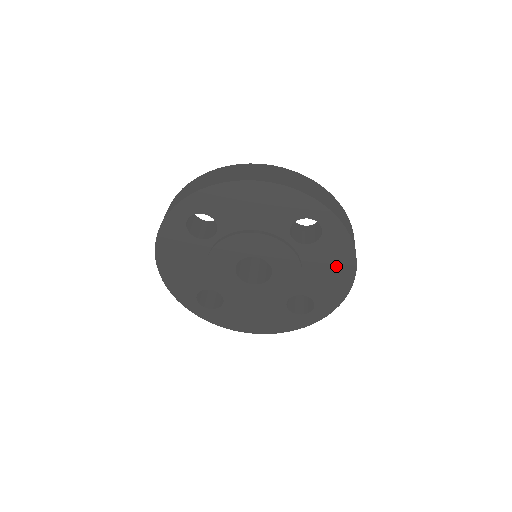
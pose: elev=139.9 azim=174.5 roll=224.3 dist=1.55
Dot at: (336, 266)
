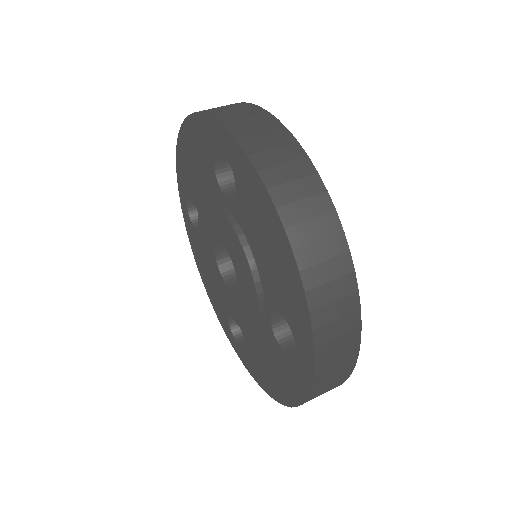
Dot at: (277, 378)
